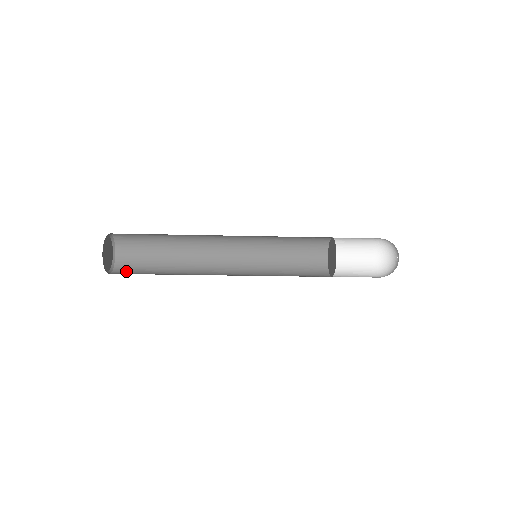
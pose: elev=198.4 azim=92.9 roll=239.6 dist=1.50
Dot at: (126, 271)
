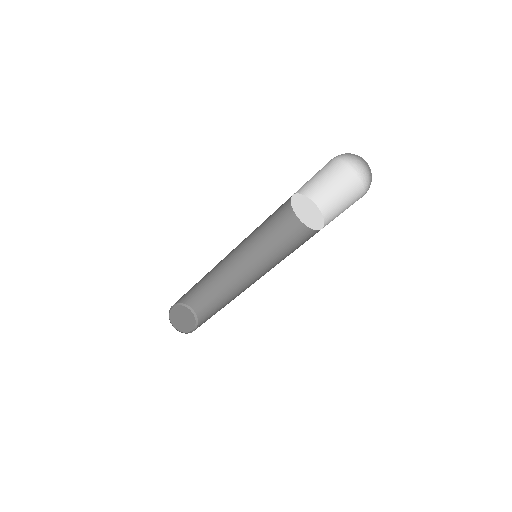
Dot at: occluded
